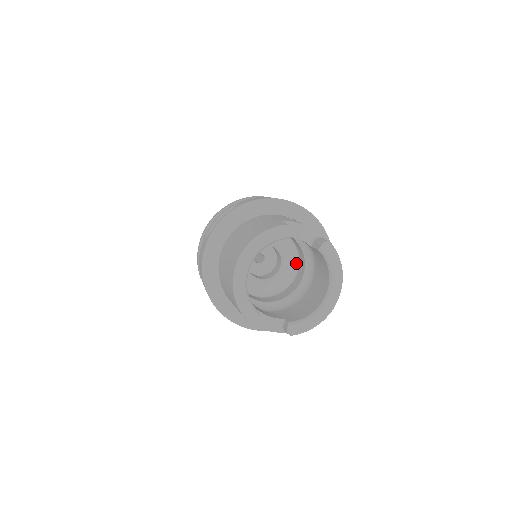
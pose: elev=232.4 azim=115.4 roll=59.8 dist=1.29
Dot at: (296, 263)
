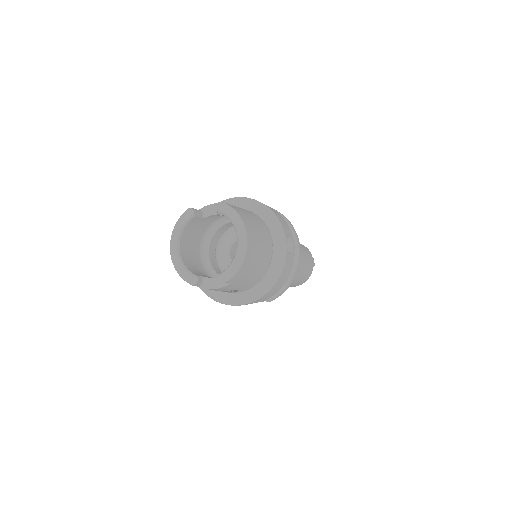
Dot at: occluded
